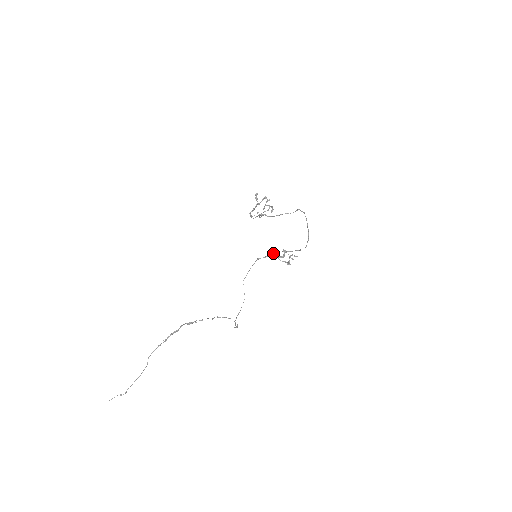
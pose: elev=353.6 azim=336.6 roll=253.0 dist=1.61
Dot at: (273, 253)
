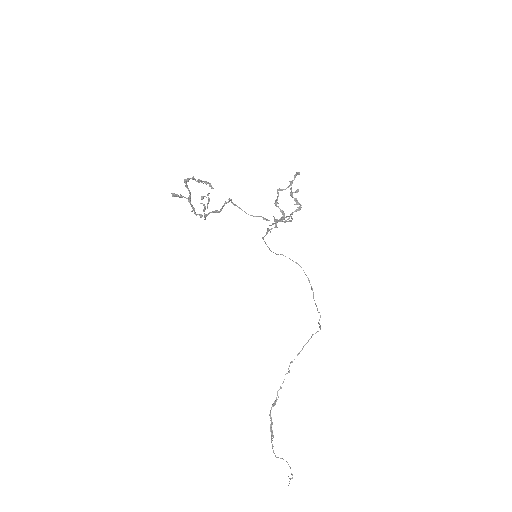
Dot at: occluded
